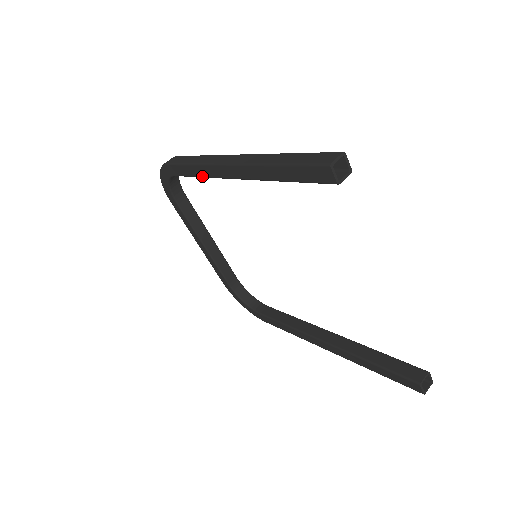
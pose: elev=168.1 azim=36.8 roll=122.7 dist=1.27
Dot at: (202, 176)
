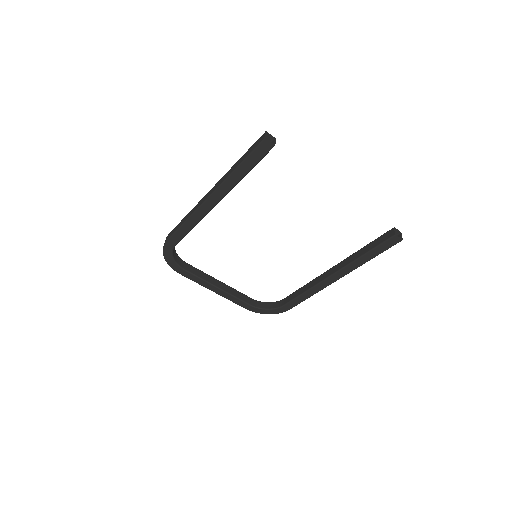
Dot at: (195, 224)
